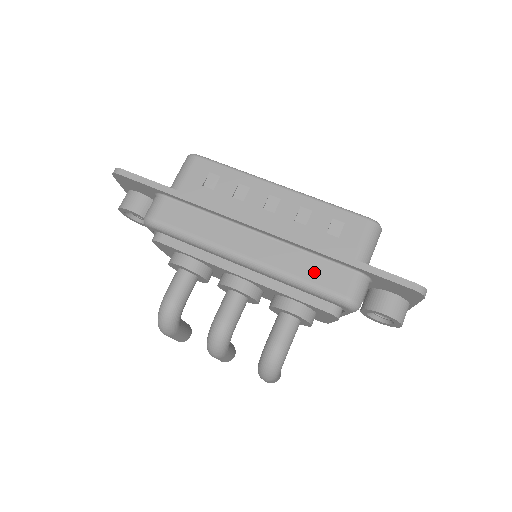
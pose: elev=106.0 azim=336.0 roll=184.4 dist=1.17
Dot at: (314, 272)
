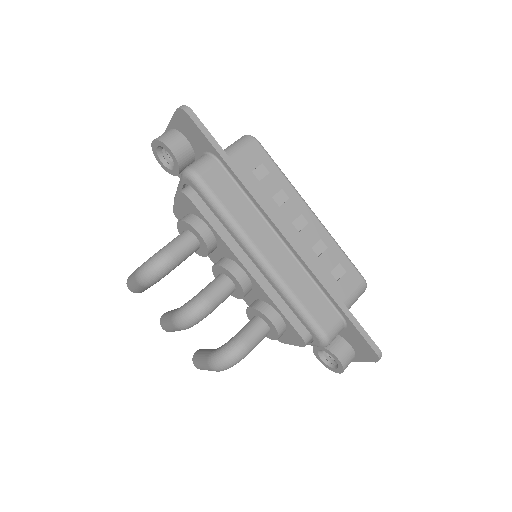
Dot at: (312, 301)
